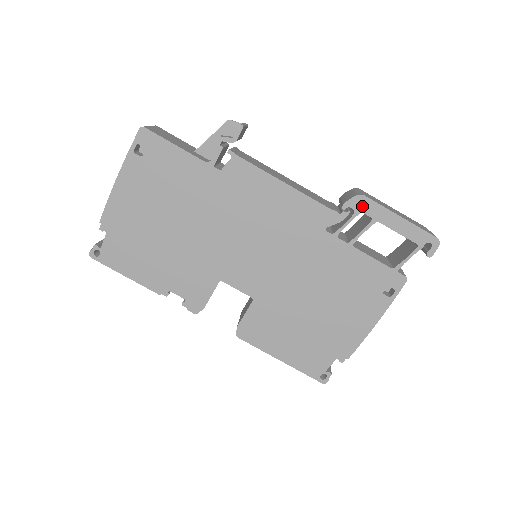
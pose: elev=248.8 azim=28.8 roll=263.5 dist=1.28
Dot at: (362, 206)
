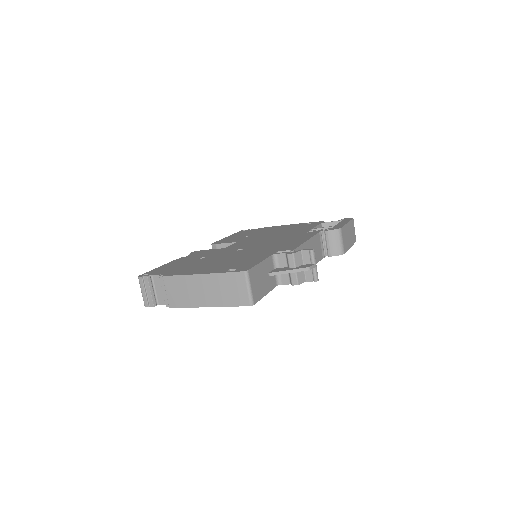
Dot at: occluded
